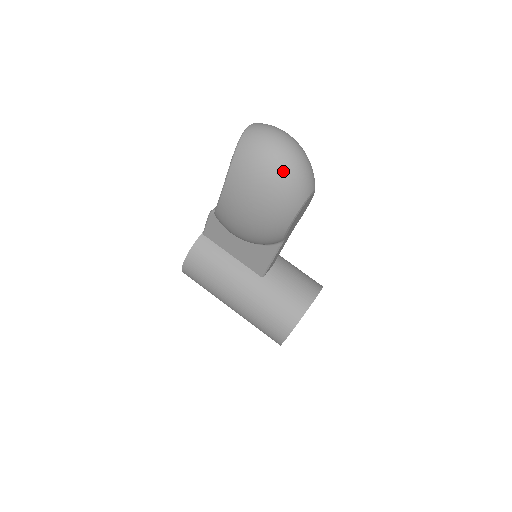
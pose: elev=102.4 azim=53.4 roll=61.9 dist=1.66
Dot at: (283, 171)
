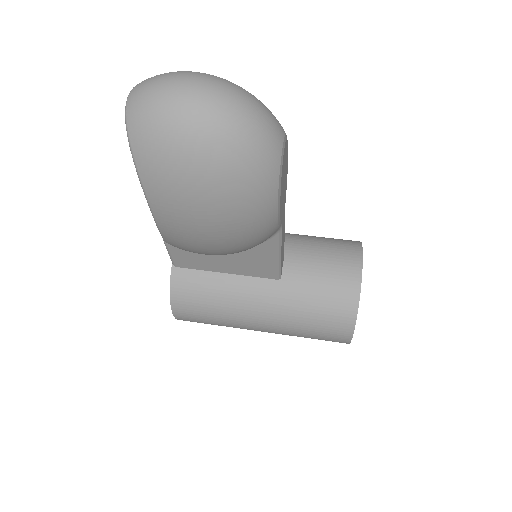
Dot at: (220, 137)
